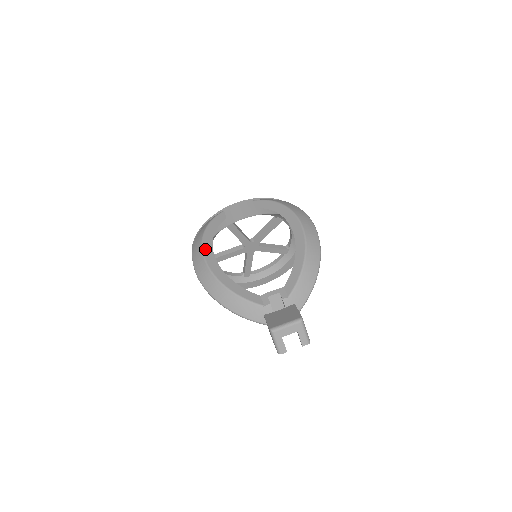
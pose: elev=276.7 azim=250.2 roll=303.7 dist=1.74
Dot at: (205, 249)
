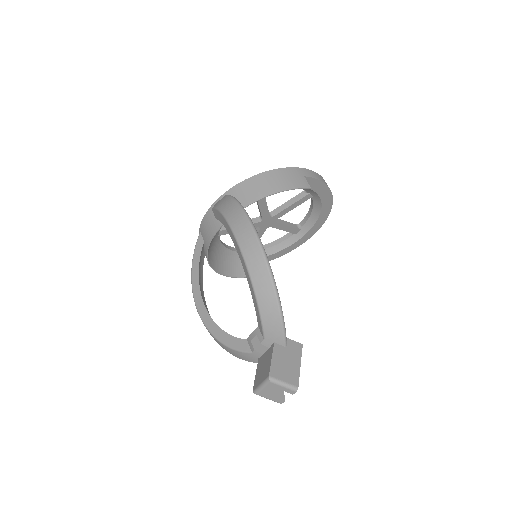
Dot at: (195, 298)
